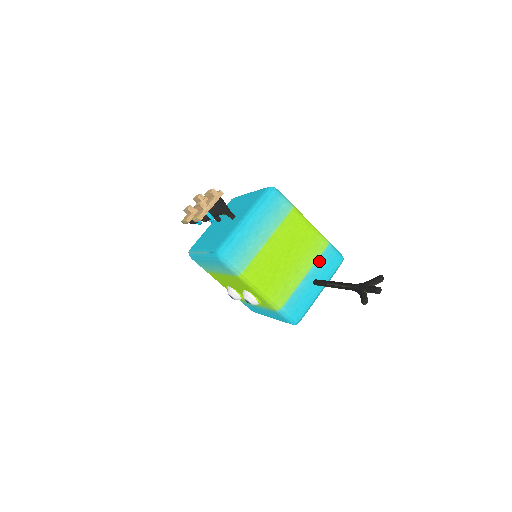
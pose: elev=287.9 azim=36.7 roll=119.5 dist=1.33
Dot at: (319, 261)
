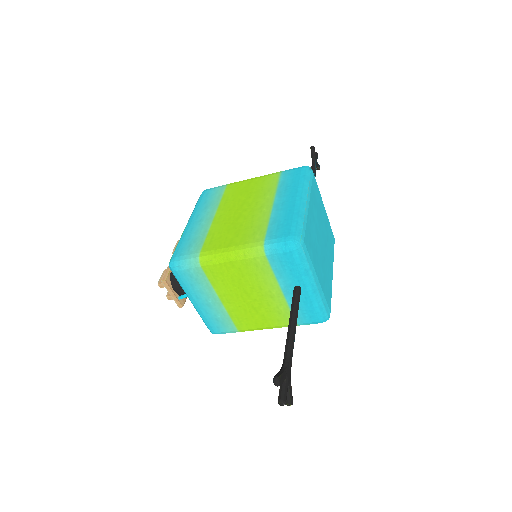
Dot at: (277, 273)
